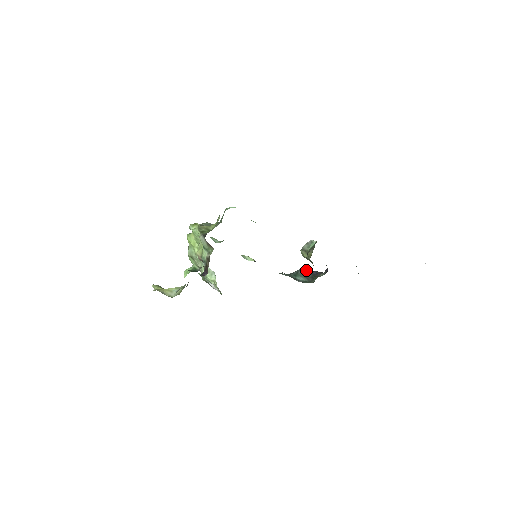
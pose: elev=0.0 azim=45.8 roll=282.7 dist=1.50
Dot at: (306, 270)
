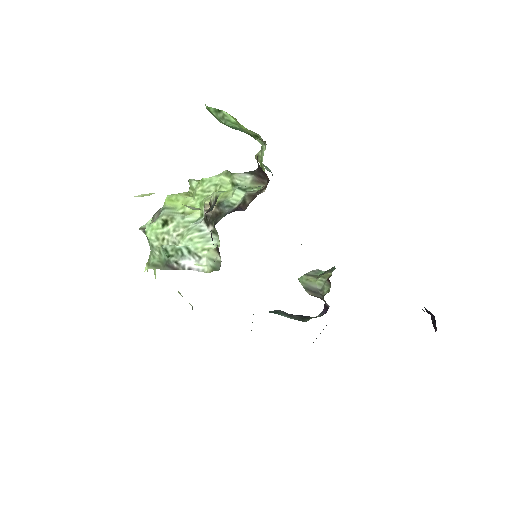
Dot at: (286, 313)
